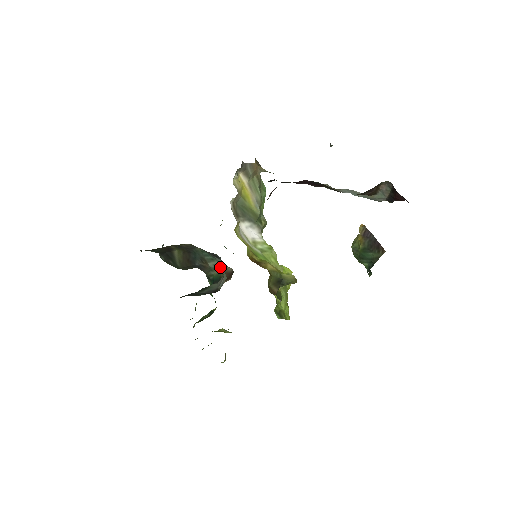
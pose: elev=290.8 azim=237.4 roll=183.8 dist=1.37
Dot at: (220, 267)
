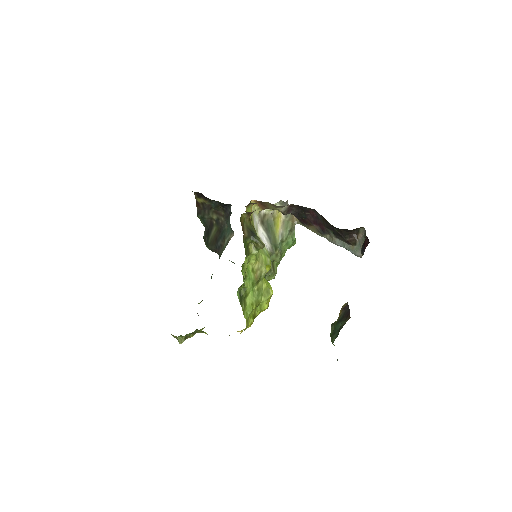
Dot at: (229, 240)
